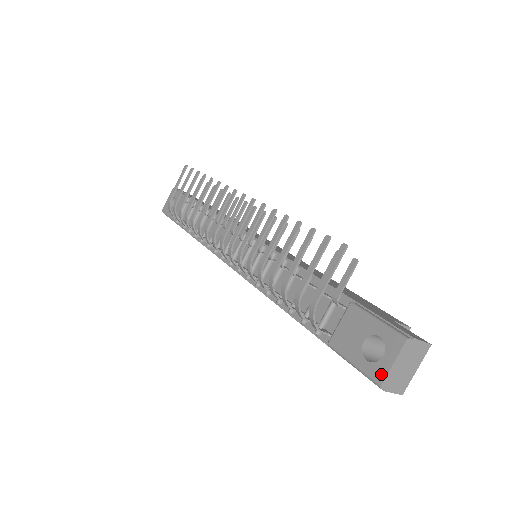
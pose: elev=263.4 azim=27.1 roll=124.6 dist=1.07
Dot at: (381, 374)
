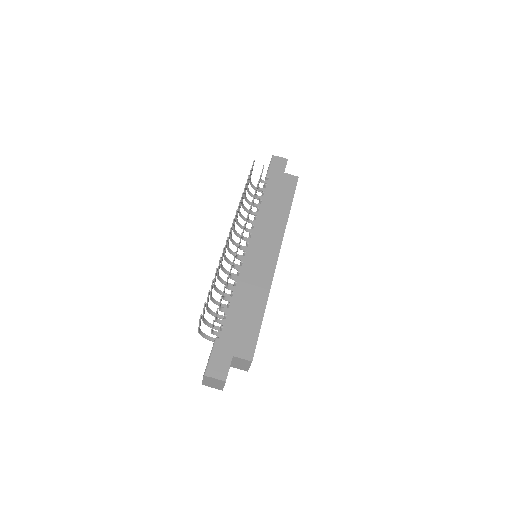
Dot at: occluded
